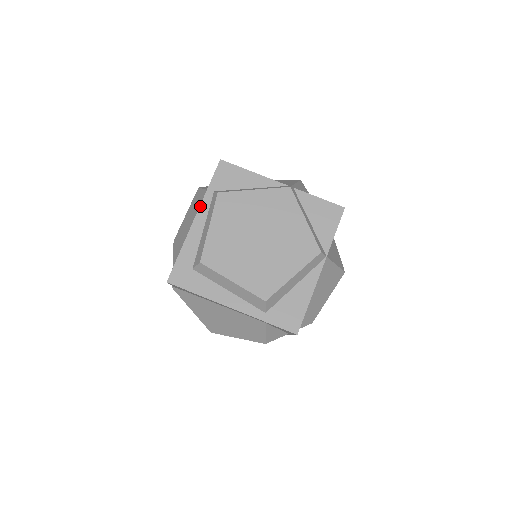
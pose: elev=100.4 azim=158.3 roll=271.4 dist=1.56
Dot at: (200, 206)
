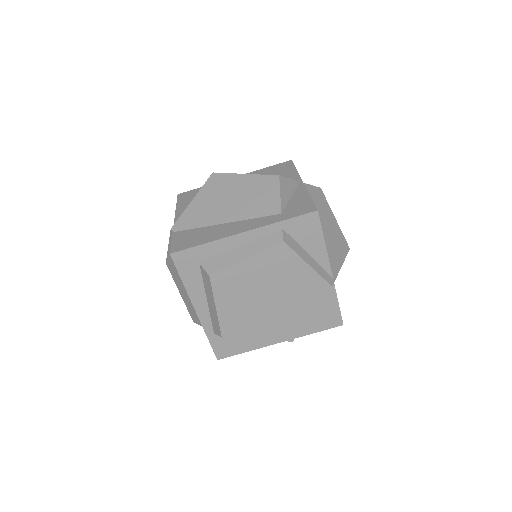
Dot at: (259, 228)
